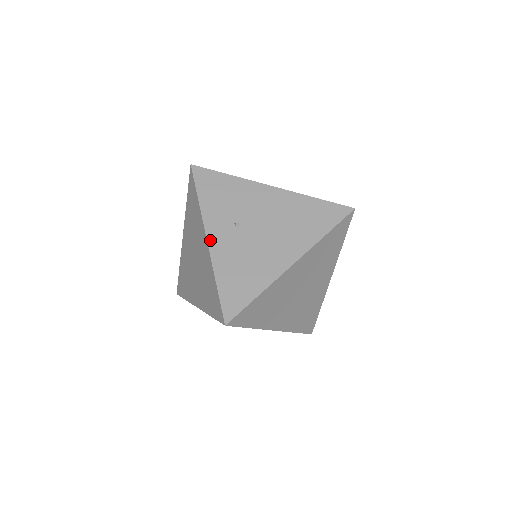
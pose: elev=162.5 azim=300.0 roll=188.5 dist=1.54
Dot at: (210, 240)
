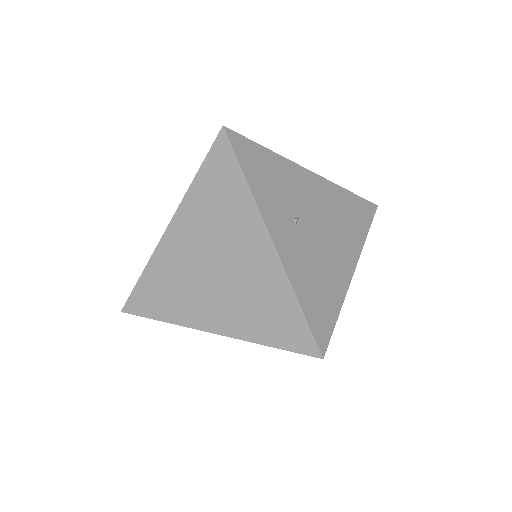
Dot at: (276, 242)
